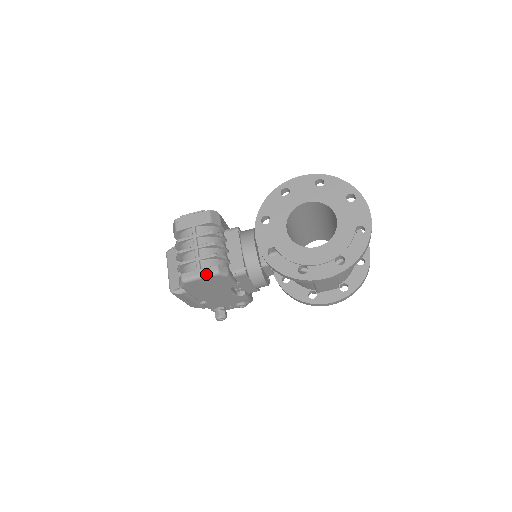
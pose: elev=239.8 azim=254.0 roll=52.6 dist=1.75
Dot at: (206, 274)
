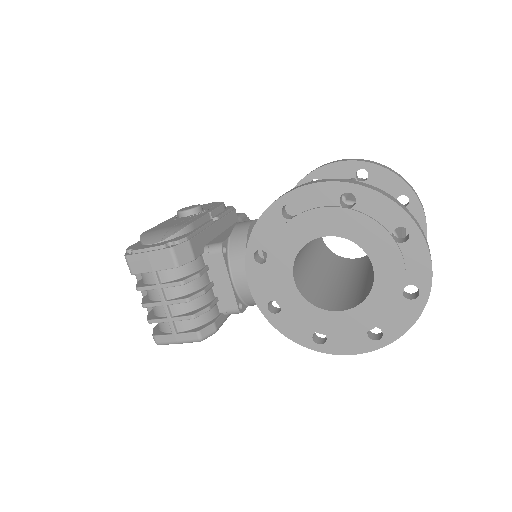
Dot at: (185, 342)
